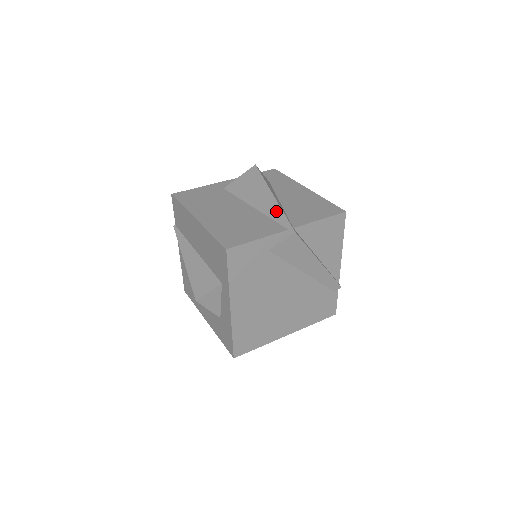
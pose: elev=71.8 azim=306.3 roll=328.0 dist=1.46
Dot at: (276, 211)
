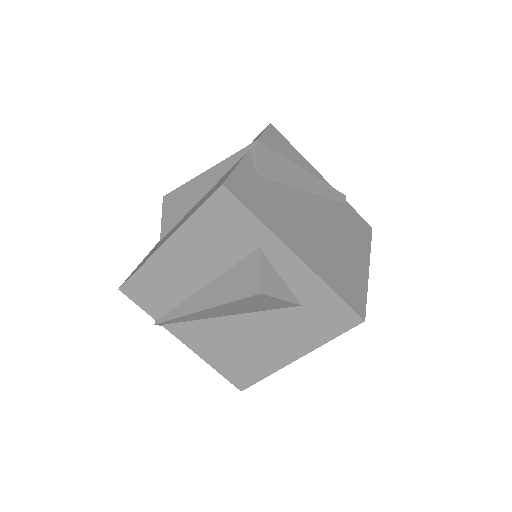
Dot at: (222, 167)
